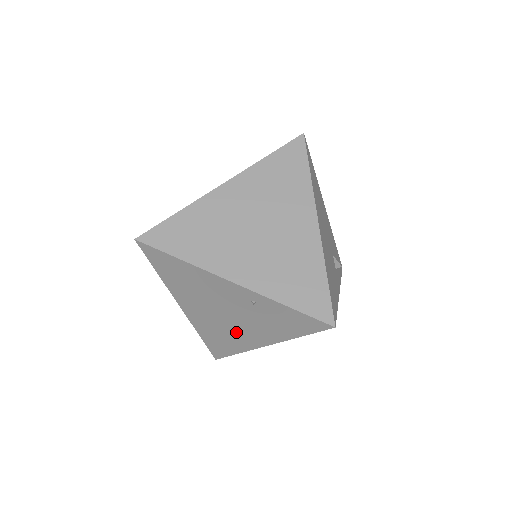
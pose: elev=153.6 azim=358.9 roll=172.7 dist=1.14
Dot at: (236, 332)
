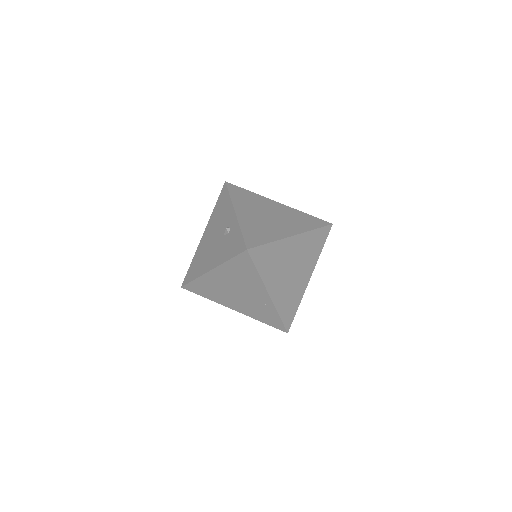
Dot at: (227, 297)
